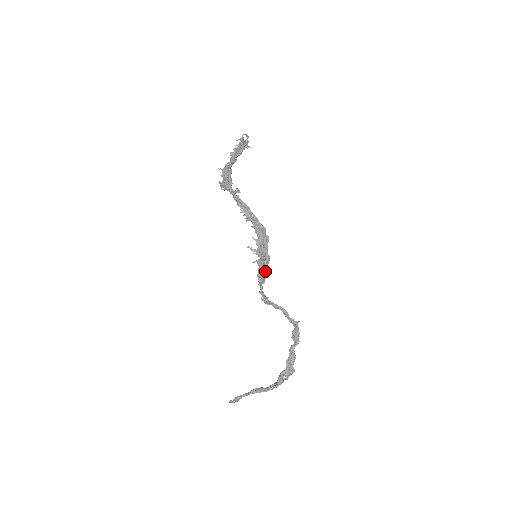
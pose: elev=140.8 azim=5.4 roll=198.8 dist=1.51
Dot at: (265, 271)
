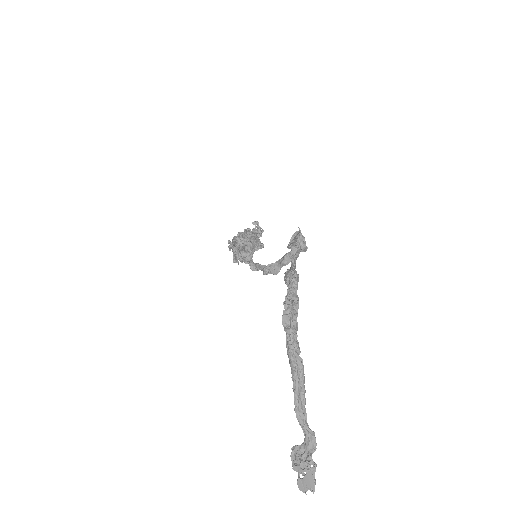
Dot at: (246, 247)
